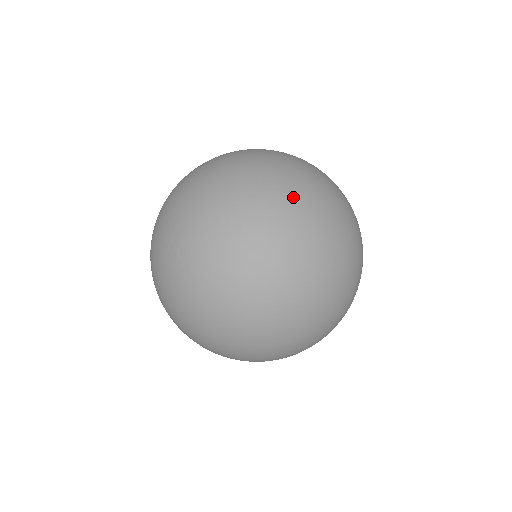
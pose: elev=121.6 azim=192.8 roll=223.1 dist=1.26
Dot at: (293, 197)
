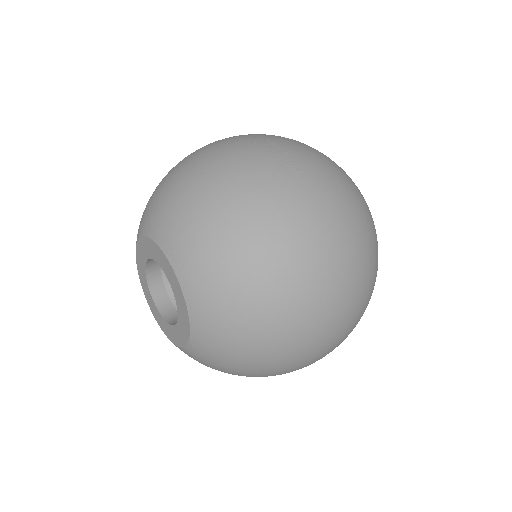
Dot at: occluded
